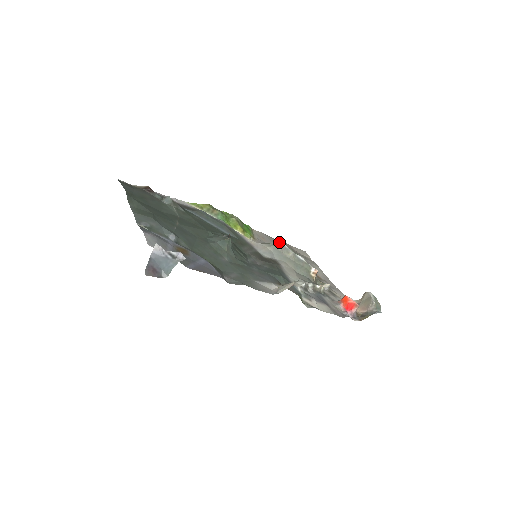
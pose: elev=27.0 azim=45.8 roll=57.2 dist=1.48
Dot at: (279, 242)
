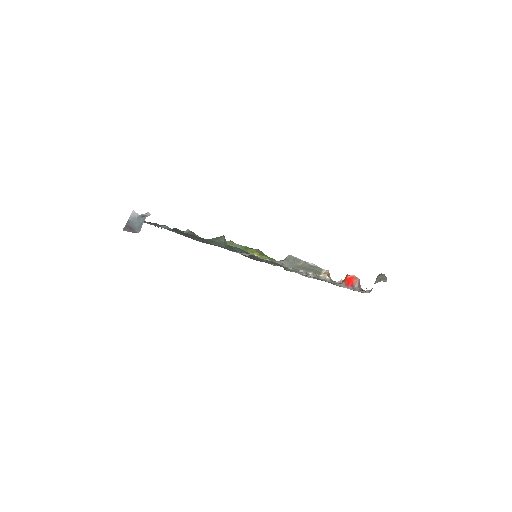
Dot at: (291, 256)
